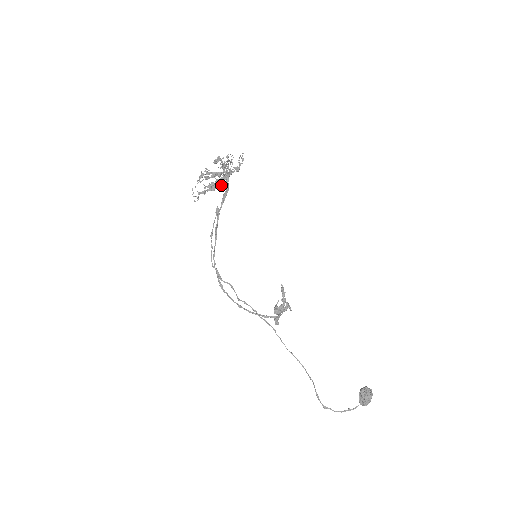
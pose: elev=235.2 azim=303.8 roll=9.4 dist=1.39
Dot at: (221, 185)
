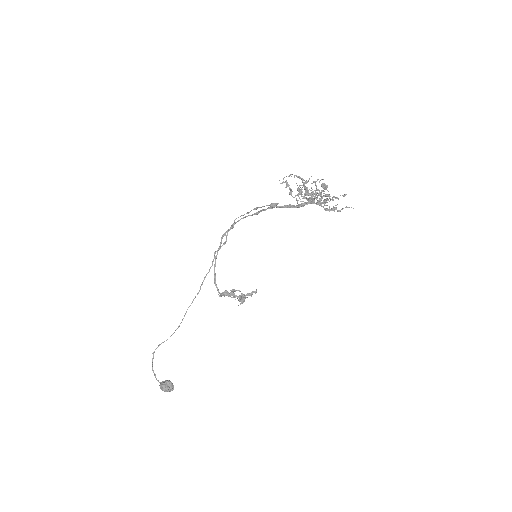
Dot at: occluded
